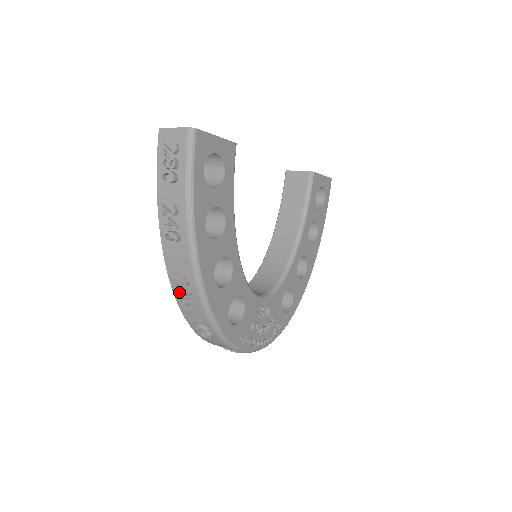
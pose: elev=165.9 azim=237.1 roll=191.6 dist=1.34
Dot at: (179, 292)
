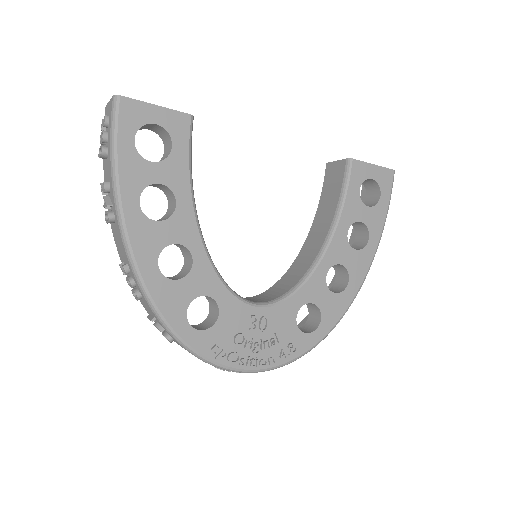
Dot at: (129, 282)
